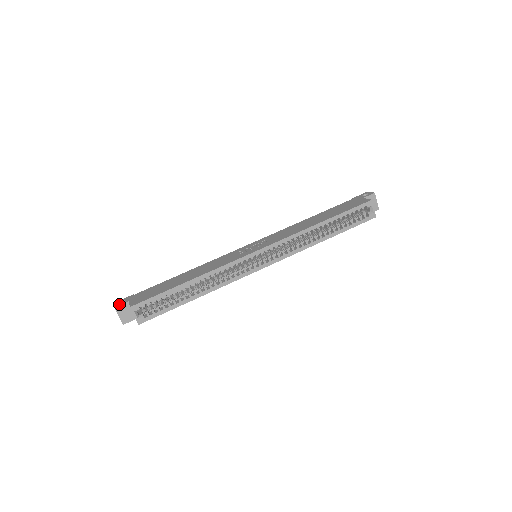
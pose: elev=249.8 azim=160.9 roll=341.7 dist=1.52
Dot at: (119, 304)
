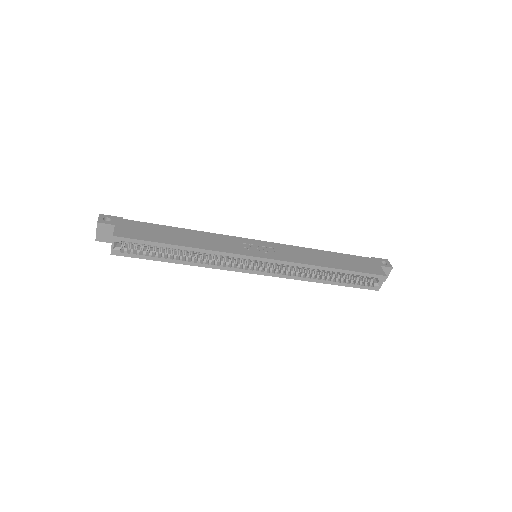
Dot at: (103, 221)
